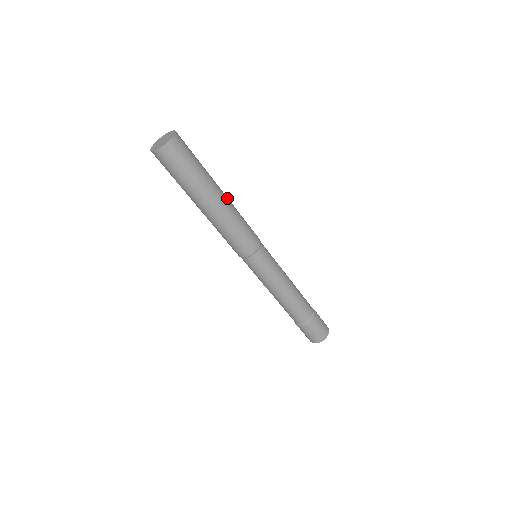
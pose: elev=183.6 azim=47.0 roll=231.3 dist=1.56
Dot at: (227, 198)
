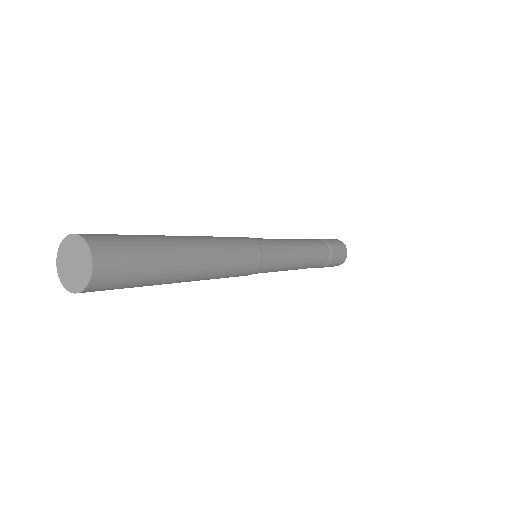
Dot at: (202, 244)
